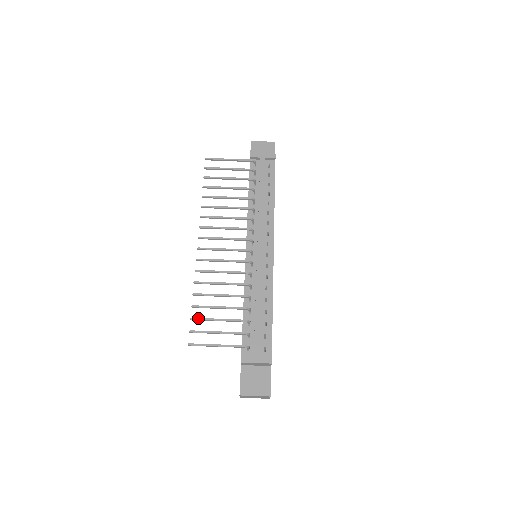
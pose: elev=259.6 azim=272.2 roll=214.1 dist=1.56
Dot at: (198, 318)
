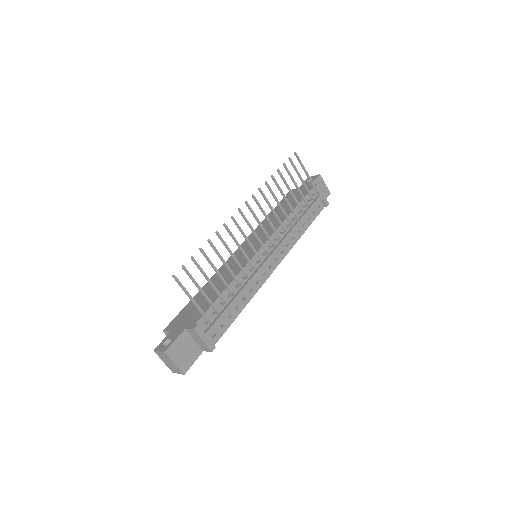
Dot at: (197, 263)
